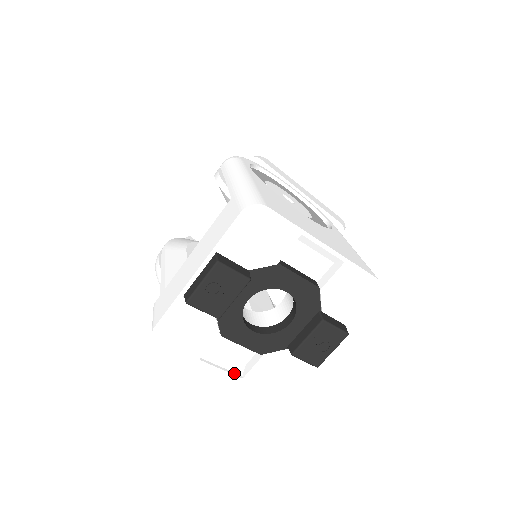
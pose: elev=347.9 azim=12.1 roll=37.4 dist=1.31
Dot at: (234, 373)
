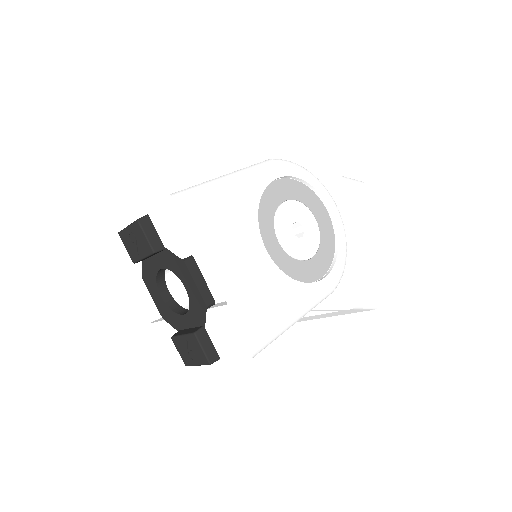
Dot at: (147, 314)
